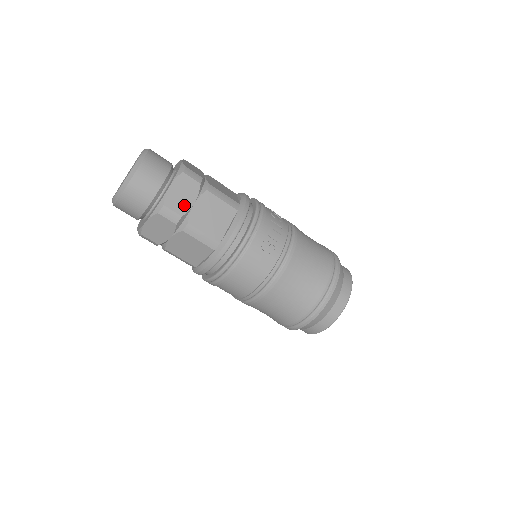
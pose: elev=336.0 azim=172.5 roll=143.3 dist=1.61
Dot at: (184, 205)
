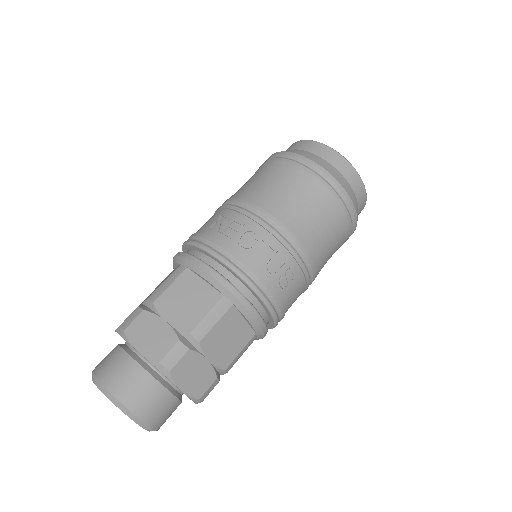
Dot at: (206, 374)
